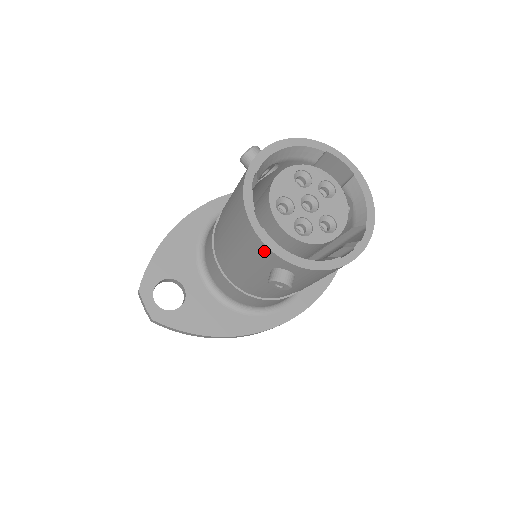
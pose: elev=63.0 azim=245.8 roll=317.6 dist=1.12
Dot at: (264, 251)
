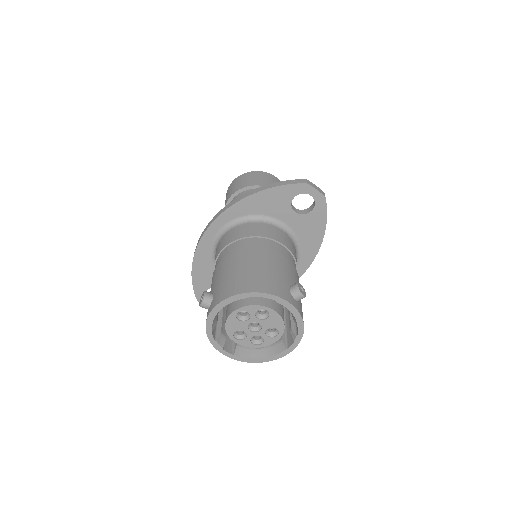
Dot at: occluded
